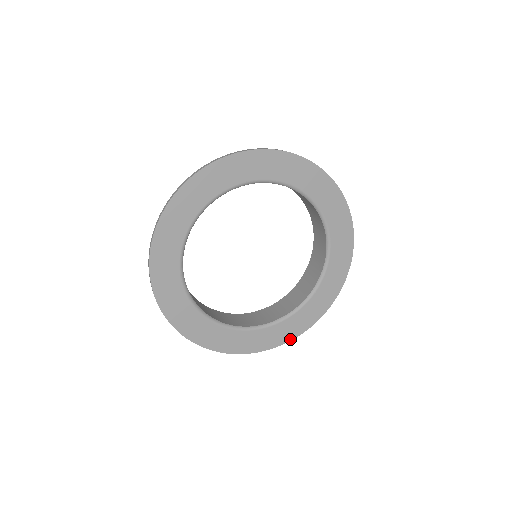
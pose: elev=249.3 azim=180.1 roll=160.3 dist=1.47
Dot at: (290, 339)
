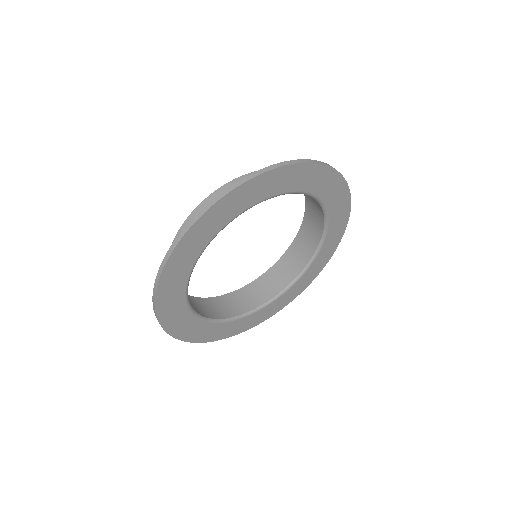
Dot at: (294, 298)
